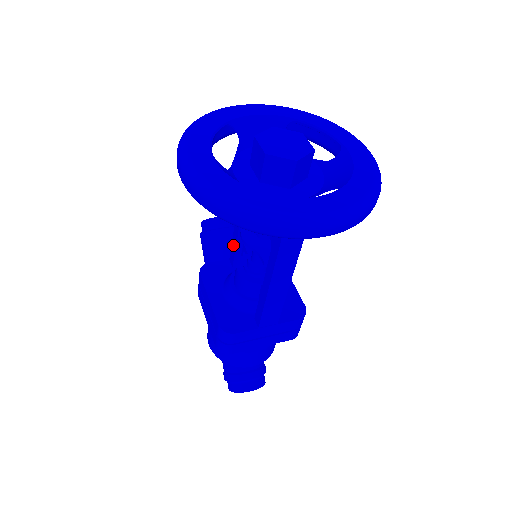
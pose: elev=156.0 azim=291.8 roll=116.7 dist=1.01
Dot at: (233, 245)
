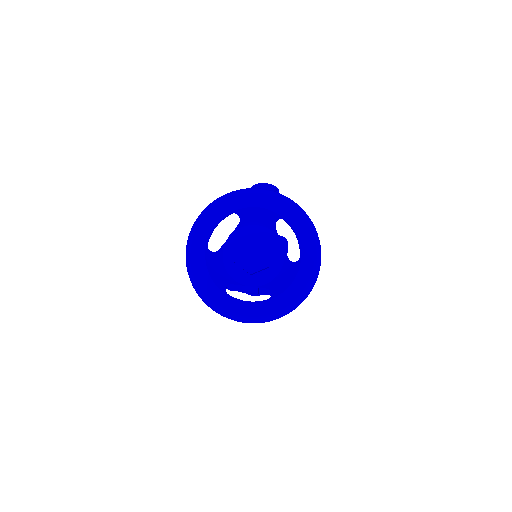
Dot at: occluded
